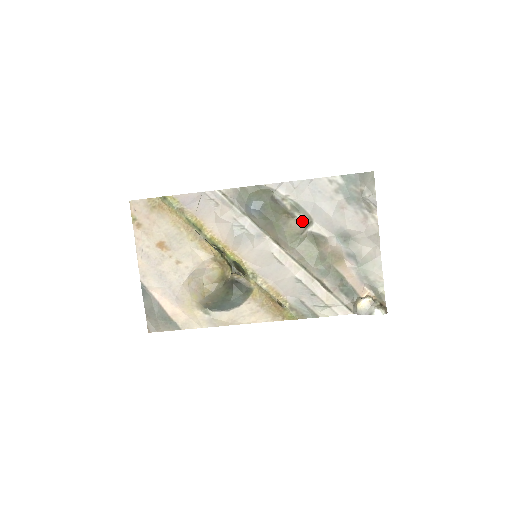
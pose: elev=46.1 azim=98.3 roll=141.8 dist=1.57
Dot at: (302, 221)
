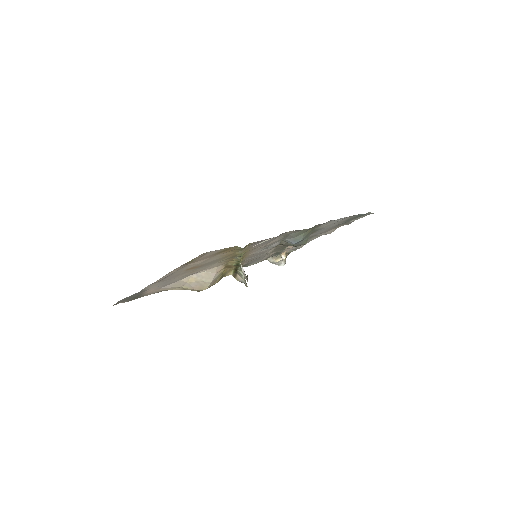
Dot at: occluded
